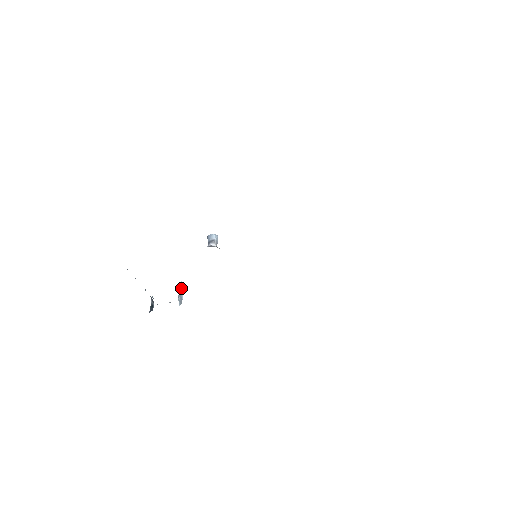
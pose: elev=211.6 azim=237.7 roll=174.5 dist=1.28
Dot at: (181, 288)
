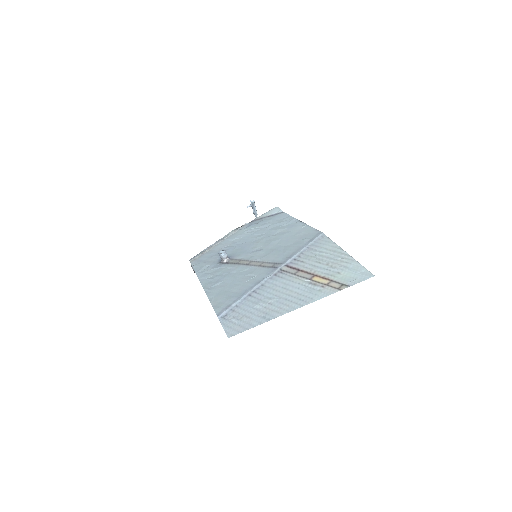
Dot at: (252, 206)
